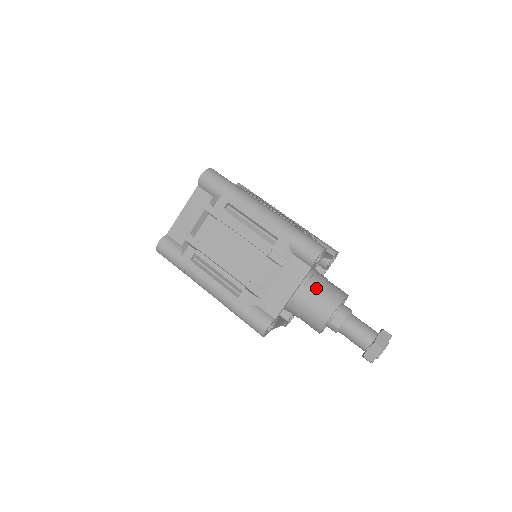
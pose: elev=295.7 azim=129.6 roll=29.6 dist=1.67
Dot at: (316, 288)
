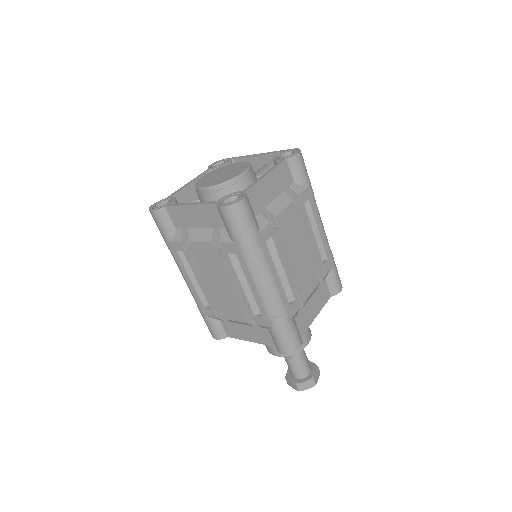
Dot at: occluded
